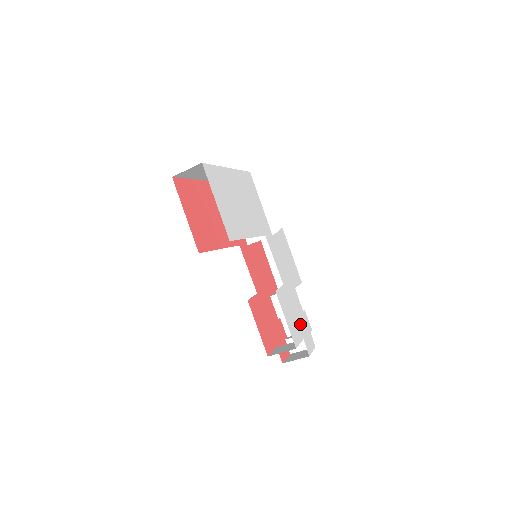
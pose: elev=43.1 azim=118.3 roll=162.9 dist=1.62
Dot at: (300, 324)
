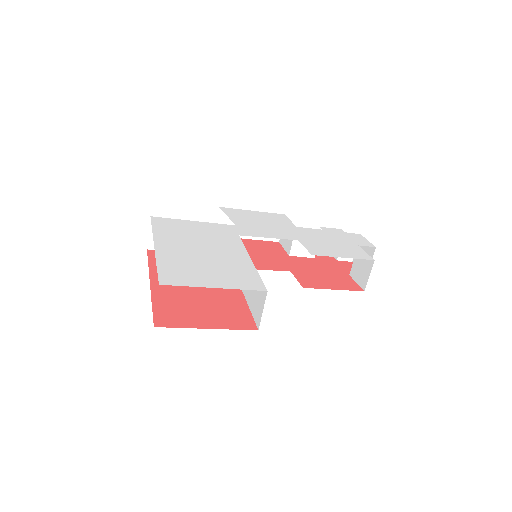
Dot at: (340, 241)
